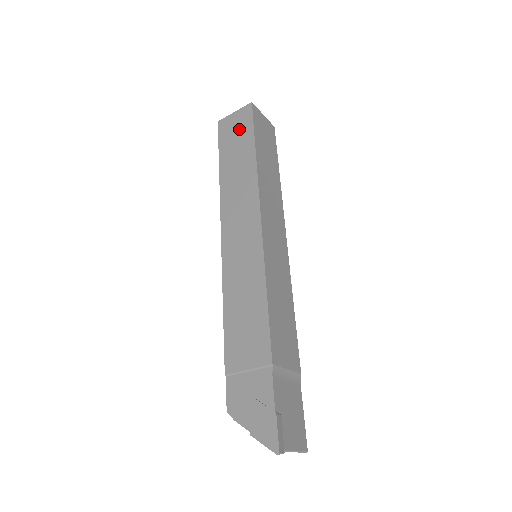
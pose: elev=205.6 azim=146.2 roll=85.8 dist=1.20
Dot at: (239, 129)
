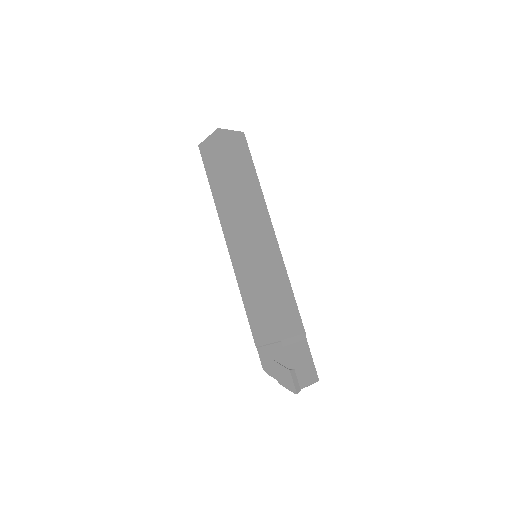
Dot at: (215, 155)
